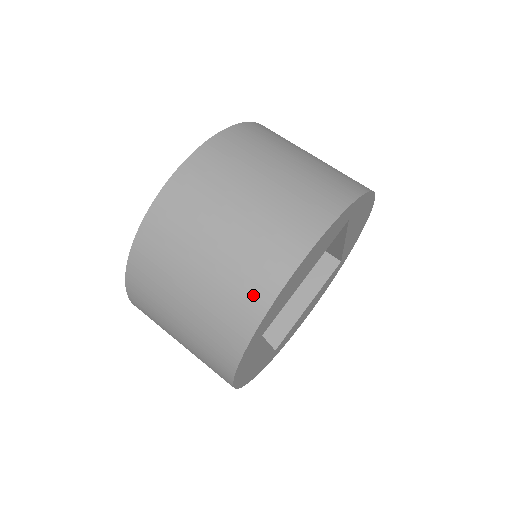
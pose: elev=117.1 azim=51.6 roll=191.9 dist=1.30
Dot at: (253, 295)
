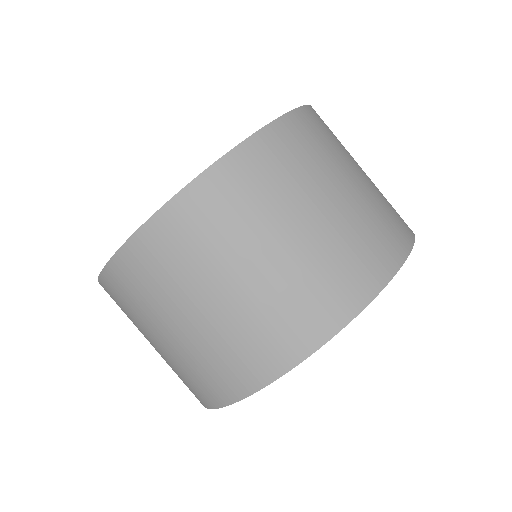
Dot at: (194, 393)
